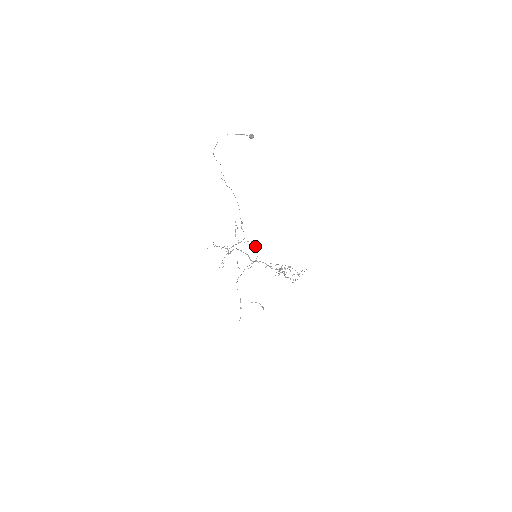
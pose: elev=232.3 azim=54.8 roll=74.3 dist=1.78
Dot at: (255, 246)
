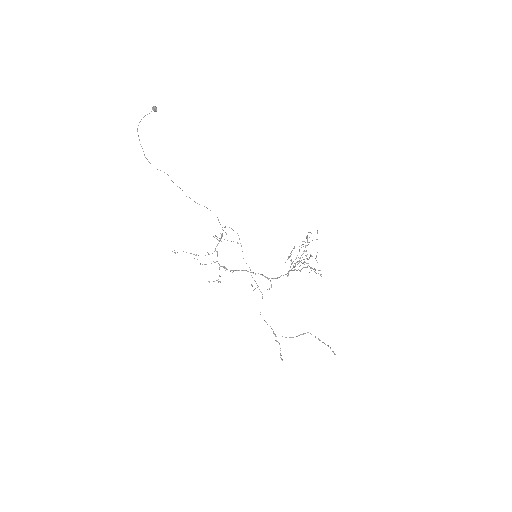
Dot at: occluded
